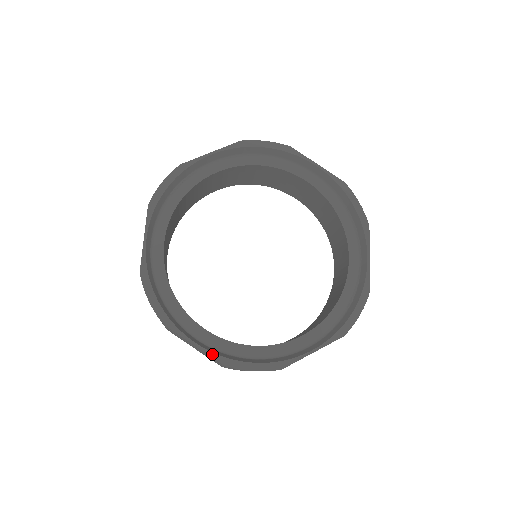
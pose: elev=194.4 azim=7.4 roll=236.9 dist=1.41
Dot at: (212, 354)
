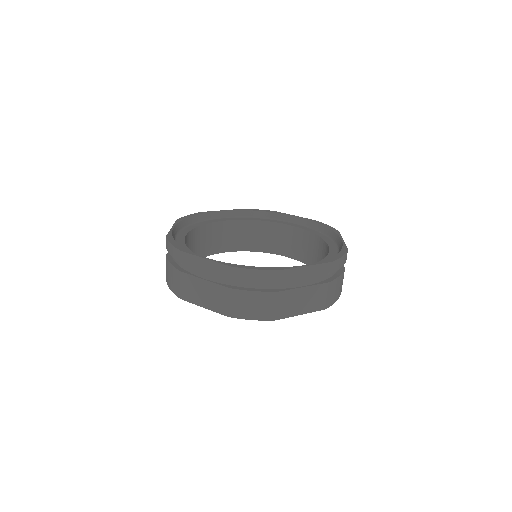
Dot at: (171, 232)
